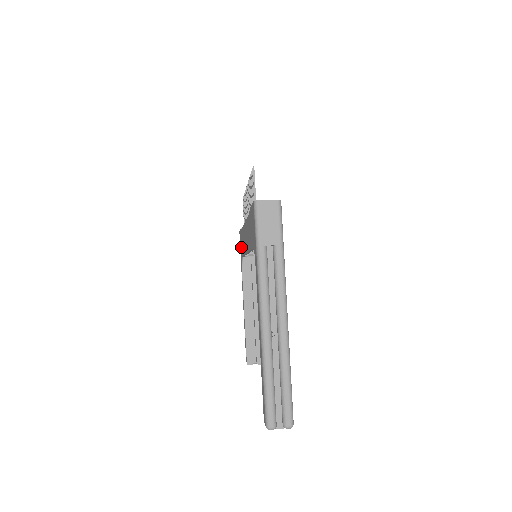
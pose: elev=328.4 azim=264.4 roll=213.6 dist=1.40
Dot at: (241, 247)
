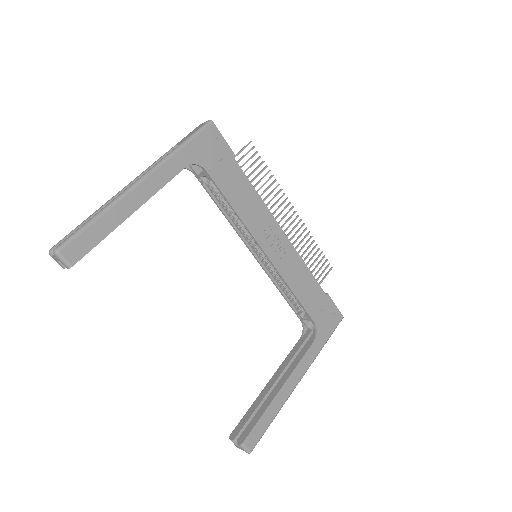
Dot at: occluded
